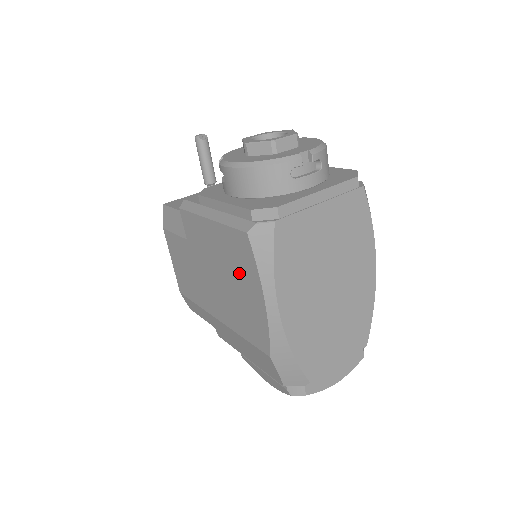
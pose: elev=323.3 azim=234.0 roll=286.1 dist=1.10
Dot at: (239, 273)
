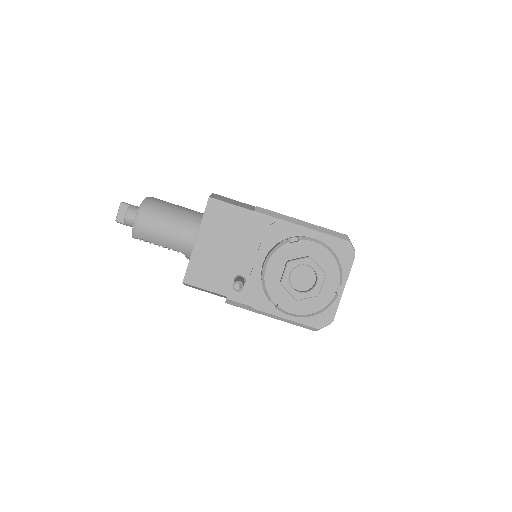
Dot at: occluded
